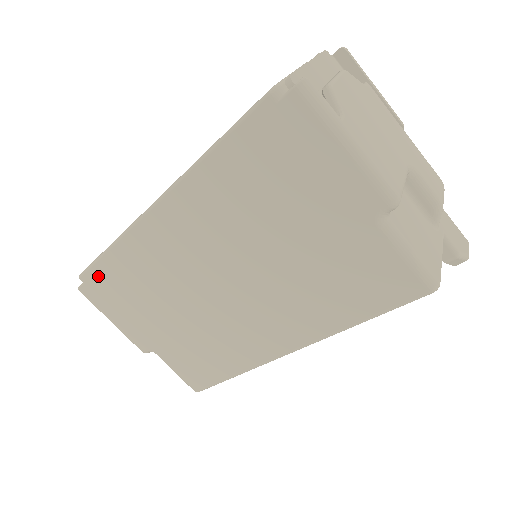
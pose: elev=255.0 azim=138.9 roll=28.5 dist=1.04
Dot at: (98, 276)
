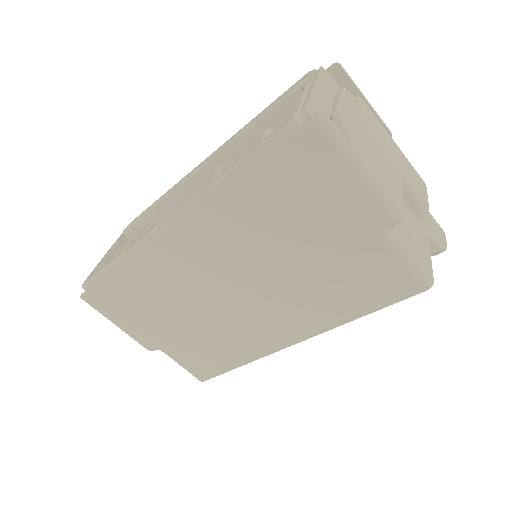
Dot at: (104, 285)
